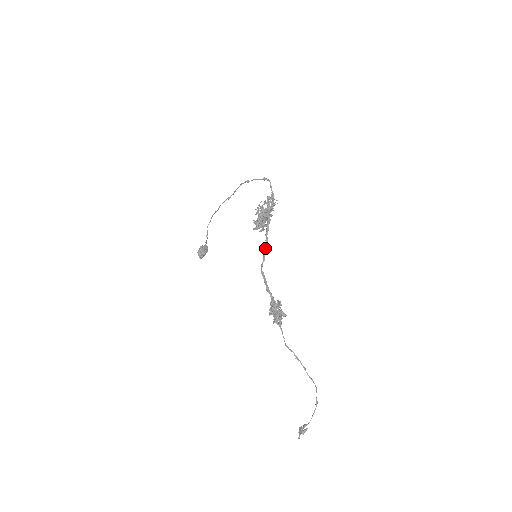
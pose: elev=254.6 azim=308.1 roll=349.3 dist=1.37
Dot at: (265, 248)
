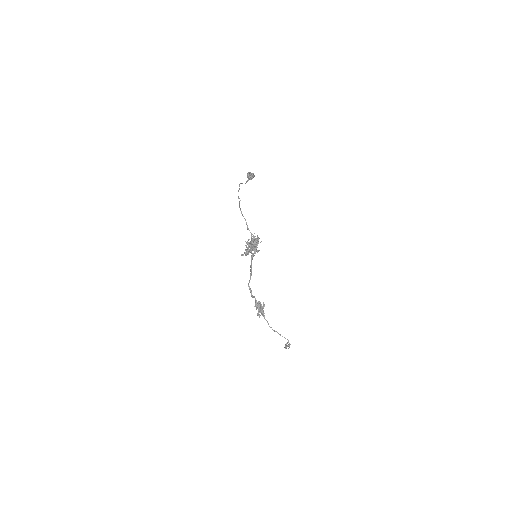
Dot at: (251, 273)
